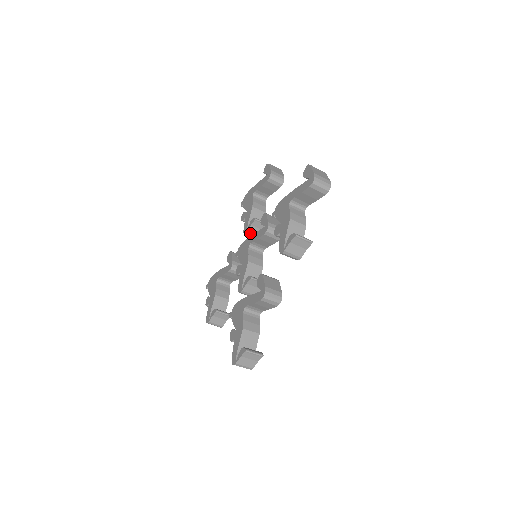
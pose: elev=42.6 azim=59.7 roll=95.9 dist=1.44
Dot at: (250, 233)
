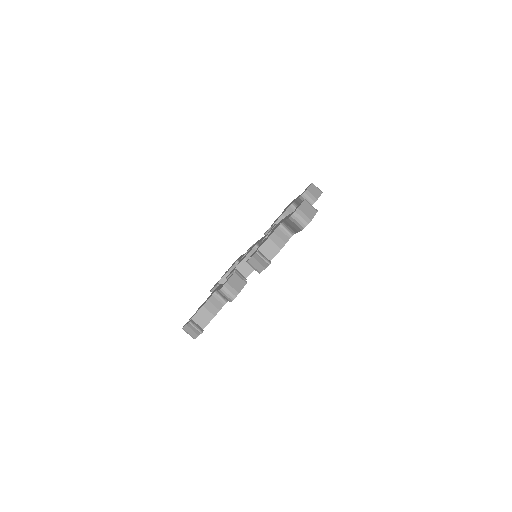
Dot at: occluded
